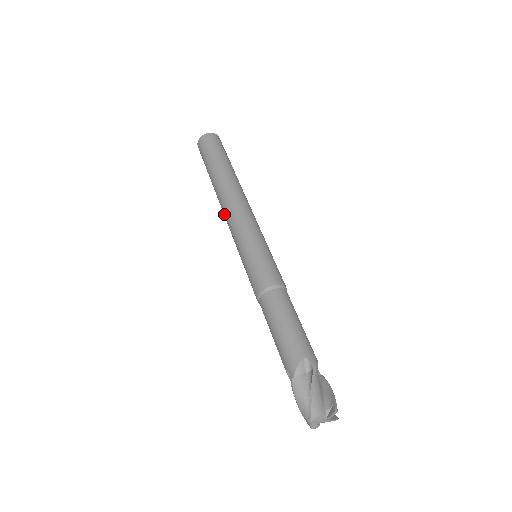
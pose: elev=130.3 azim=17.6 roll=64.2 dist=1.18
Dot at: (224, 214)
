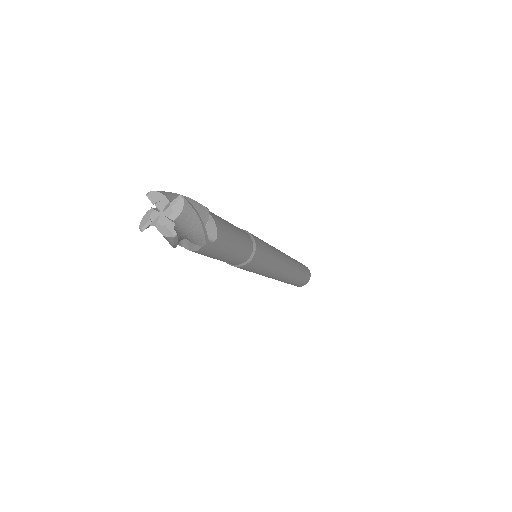
Dot at: occluded
